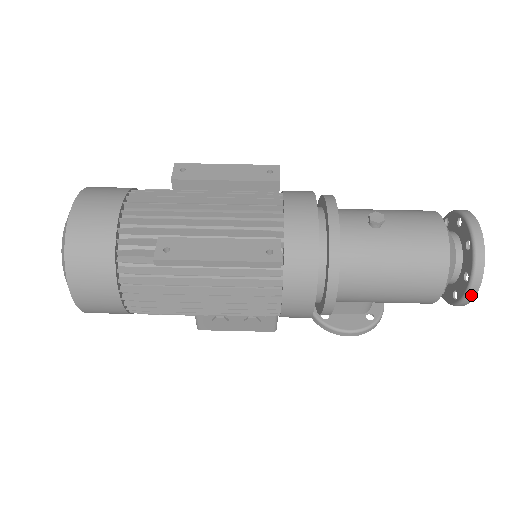
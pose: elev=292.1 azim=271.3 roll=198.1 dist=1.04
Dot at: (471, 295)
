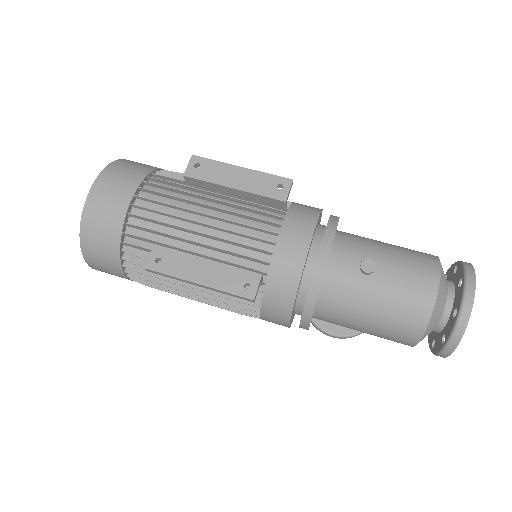
Dot at: (443, 355)
